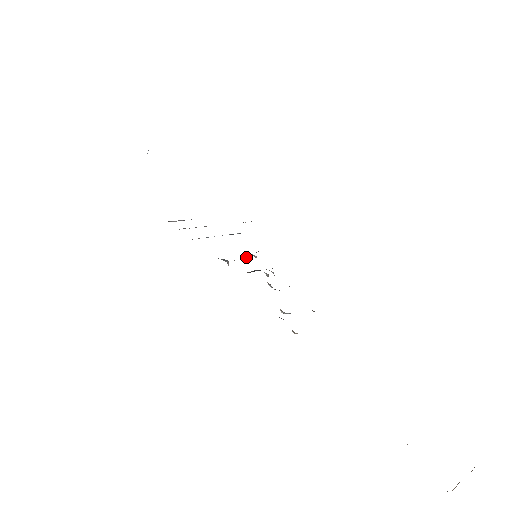
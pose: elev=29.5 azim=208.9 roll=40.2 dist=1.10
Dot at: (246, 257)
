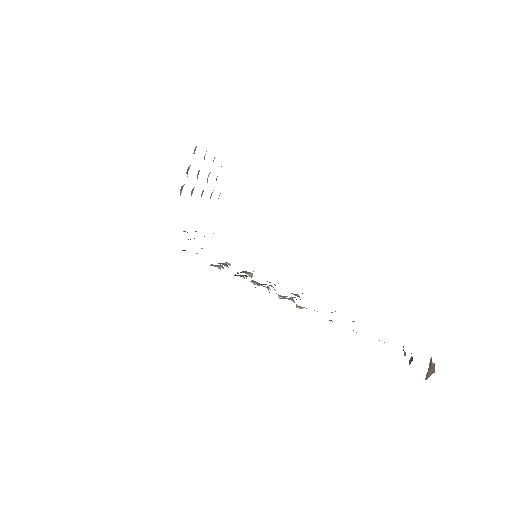
Dot at: (224, 264)
